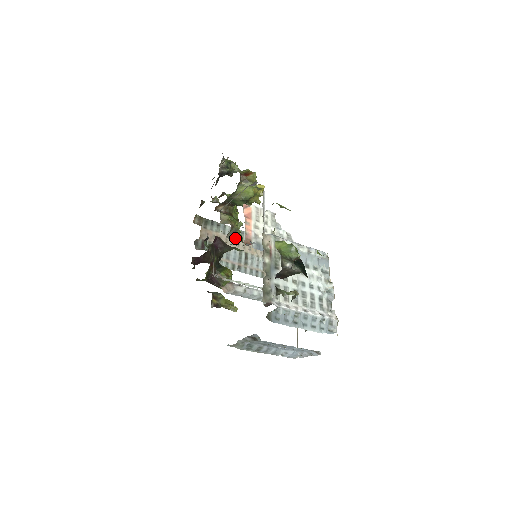
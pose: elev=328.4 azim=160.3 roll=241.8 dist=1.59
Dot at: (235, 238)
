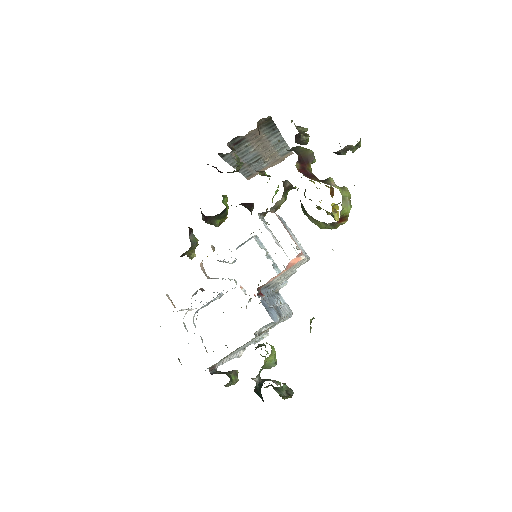
Dot at: (264, 213)
